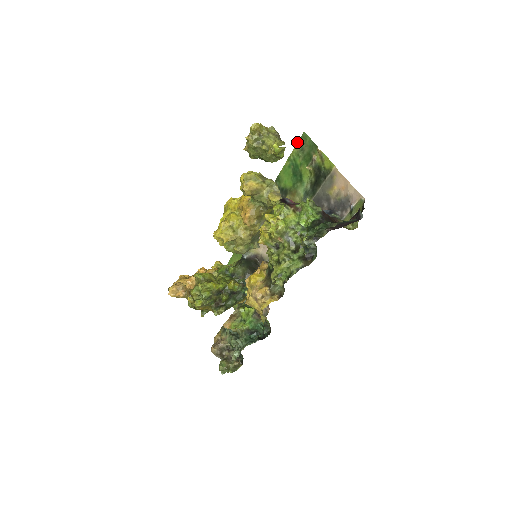
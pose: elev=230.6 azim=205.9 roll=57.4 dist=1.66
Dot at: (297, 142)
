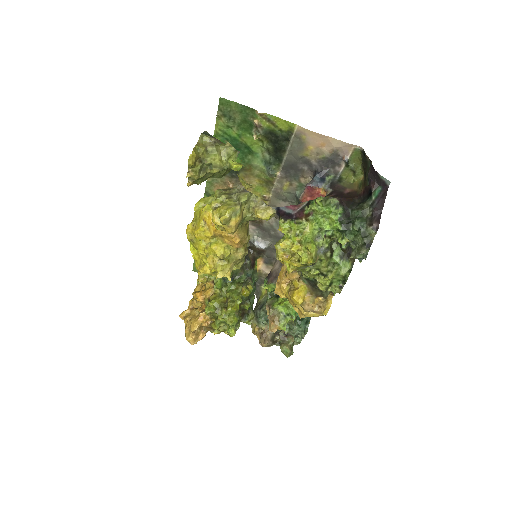
Dot at: (217, 113)
